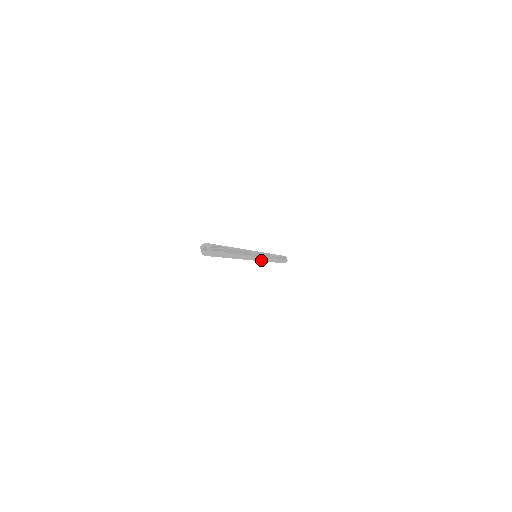
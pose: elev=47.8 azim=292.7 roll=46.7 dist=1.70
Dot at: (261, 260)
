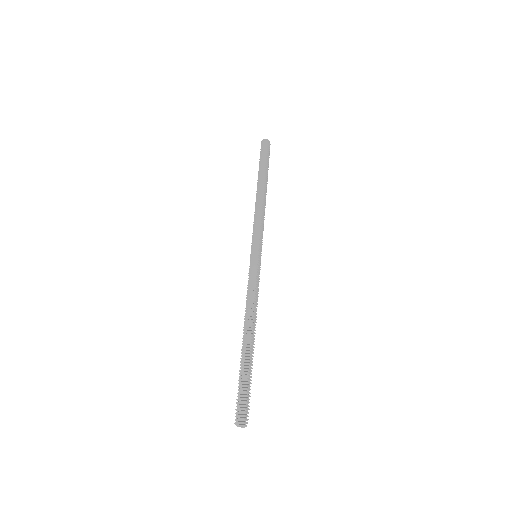
Dot at: occluded
